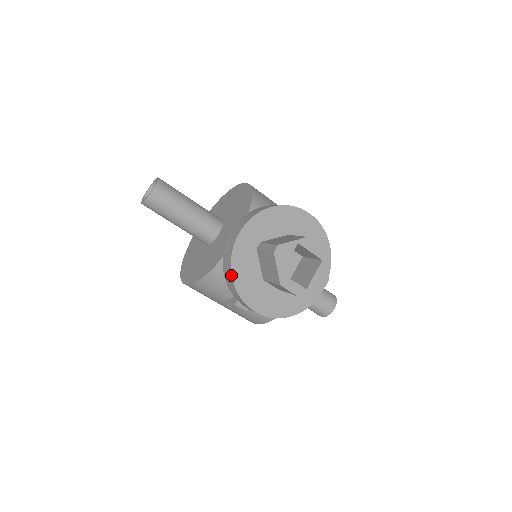
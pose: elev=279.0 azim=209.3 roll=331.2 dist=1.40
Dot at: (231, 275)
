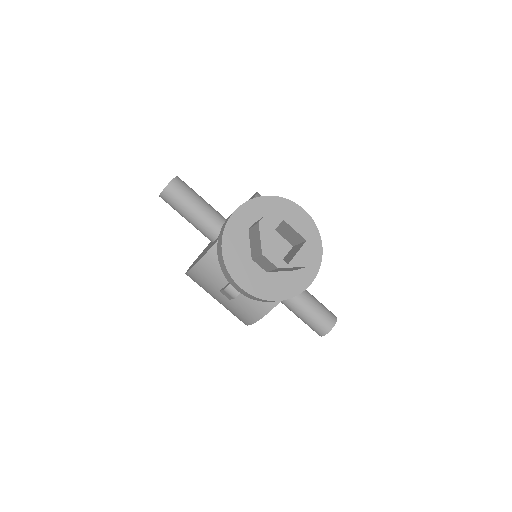
Dot at: (221, 248)
